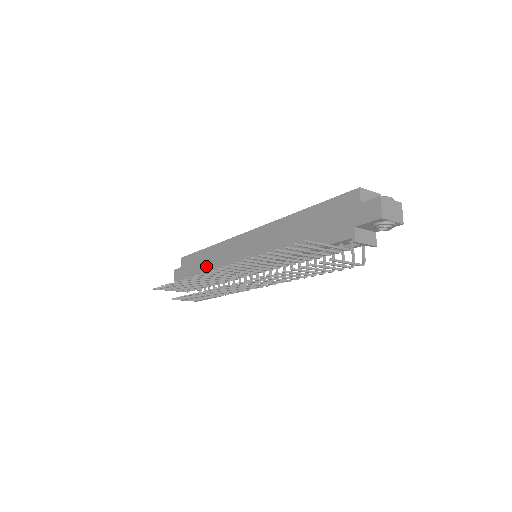
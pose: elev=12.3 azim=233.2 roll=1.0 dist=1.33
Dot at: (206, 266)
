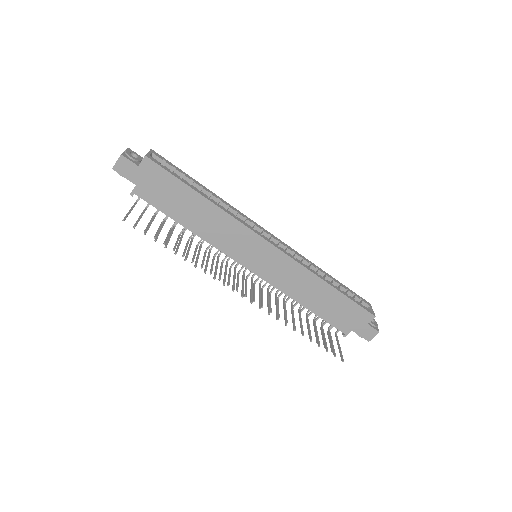
Dot at: (190, 213)
